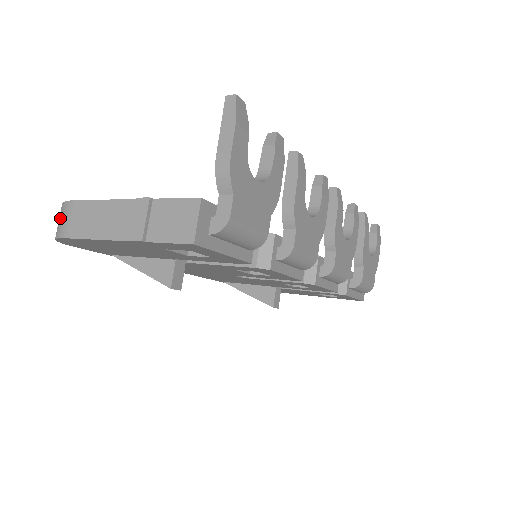
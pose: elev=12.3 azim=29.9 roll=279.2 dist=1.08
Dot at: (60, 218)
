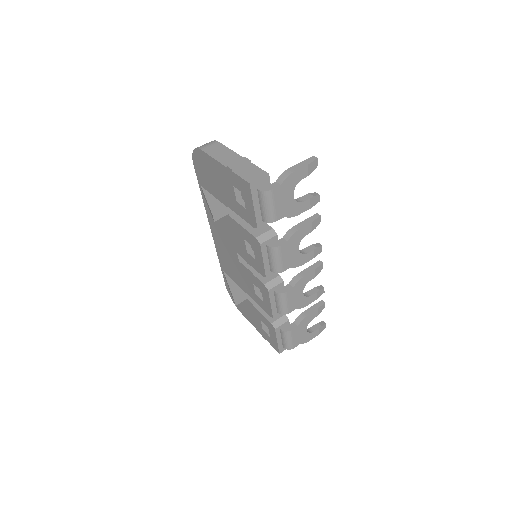
Dot at: (206, 144)
